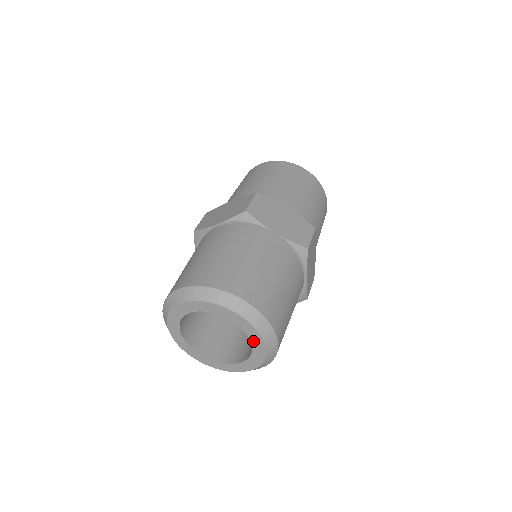
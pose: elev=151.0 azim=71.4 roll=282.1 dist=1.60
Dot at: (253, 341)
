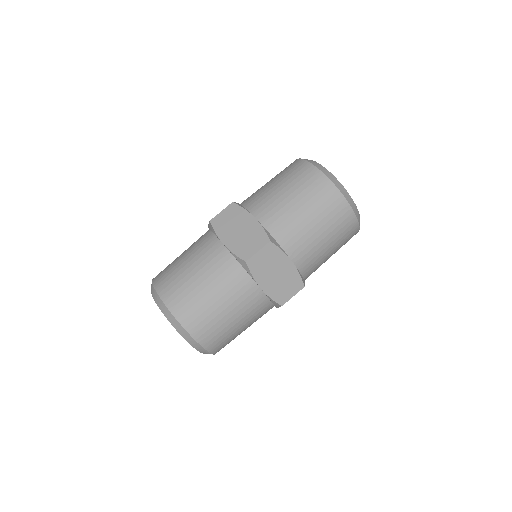
Dot at: occluded
